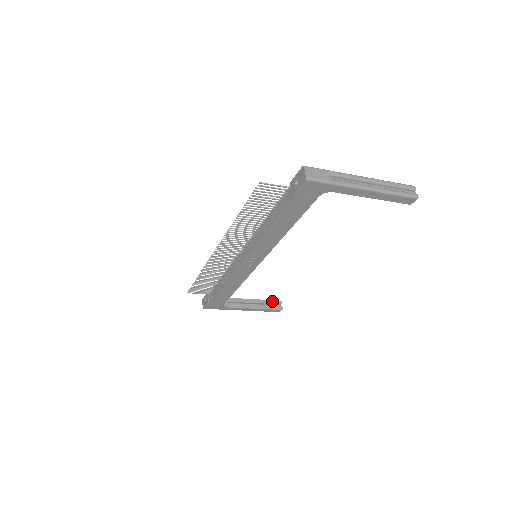
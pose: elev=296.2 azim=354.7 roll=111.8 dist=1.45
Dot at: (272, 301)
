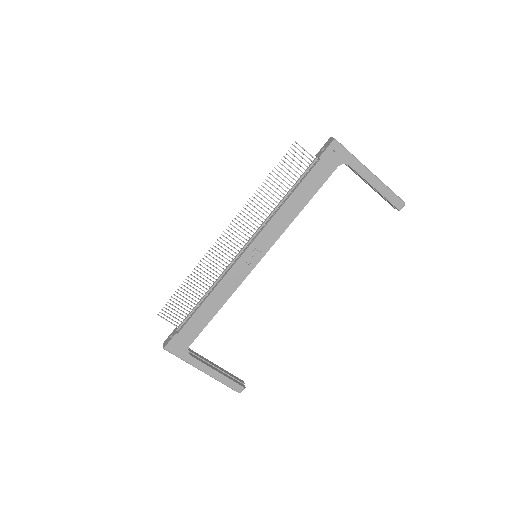
Dot at: (235, 376)
